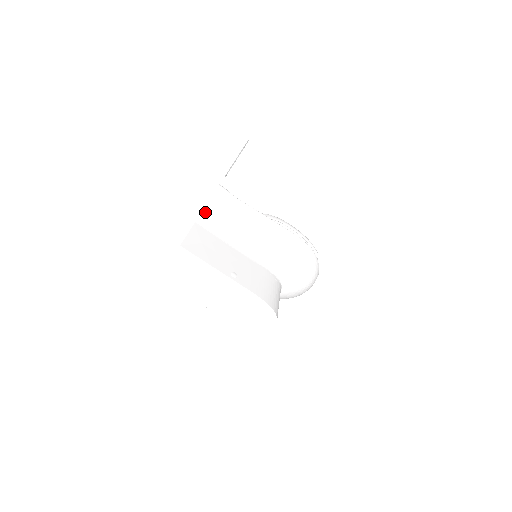
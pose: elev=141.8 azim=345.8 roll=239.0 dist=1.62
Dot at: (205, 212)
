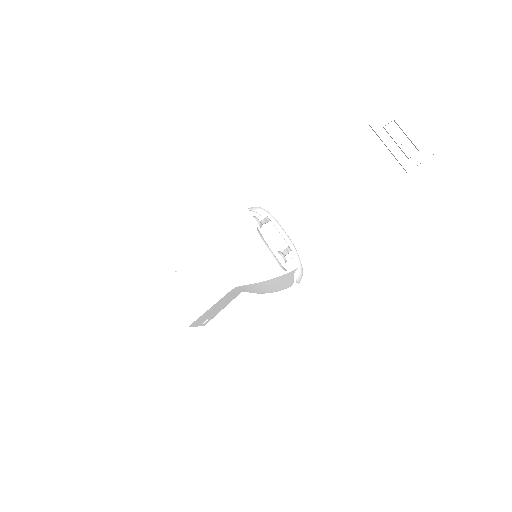
Dot at: occluded
